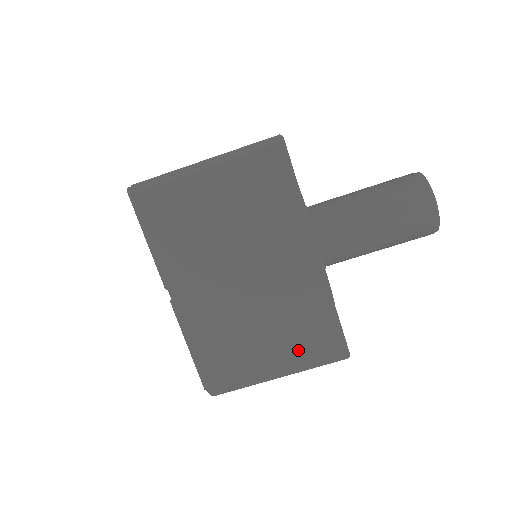
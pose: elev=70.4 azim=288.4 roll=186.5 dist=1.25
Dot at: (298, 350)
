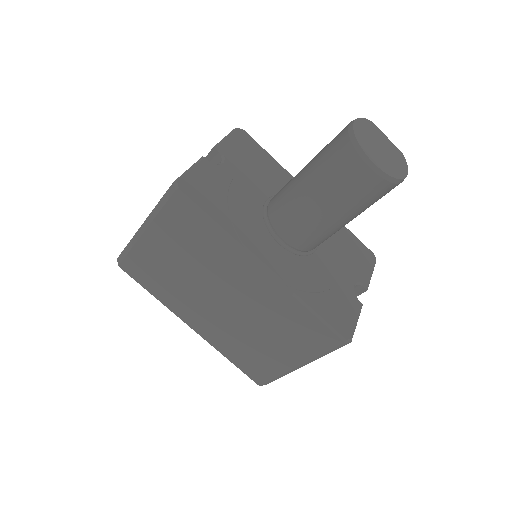
Dot at: (300, 346)
